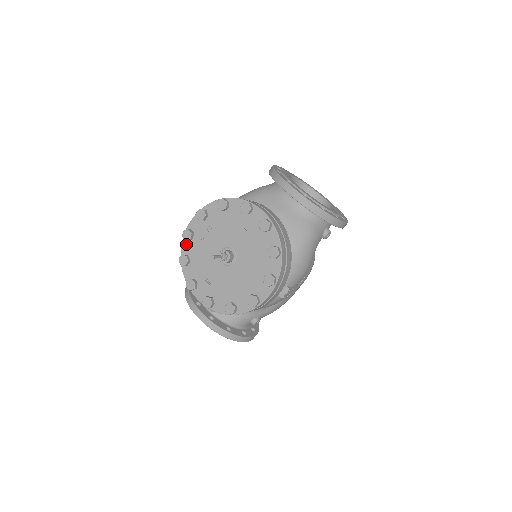
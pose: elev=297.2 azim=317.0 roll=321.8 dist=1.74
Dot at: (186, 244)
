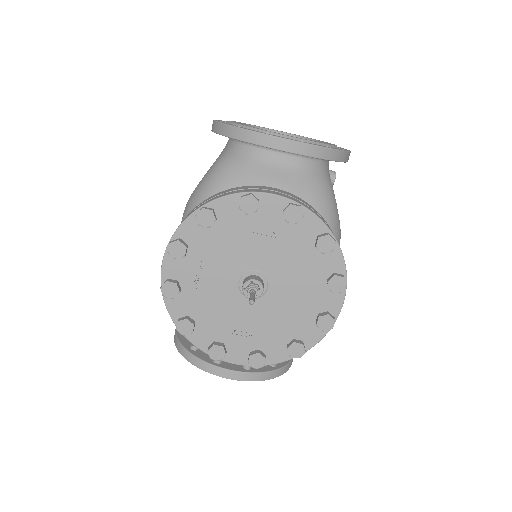
Dot at: (173, 303)
